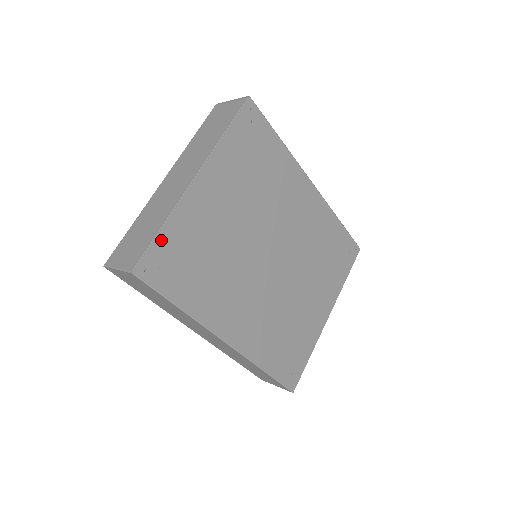
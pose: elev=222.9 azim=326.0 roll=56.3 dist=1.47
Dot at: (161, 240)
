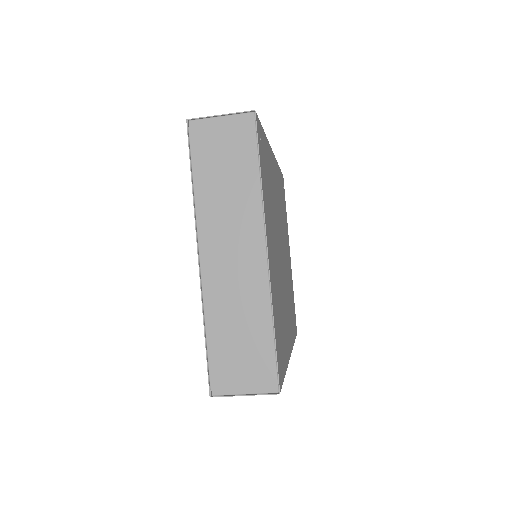
Dot at: (276, 341)
